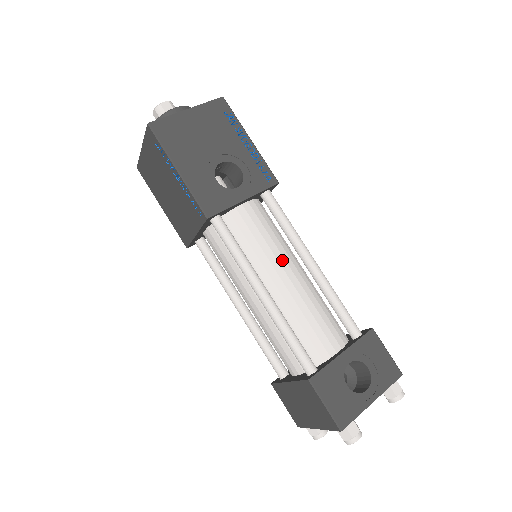
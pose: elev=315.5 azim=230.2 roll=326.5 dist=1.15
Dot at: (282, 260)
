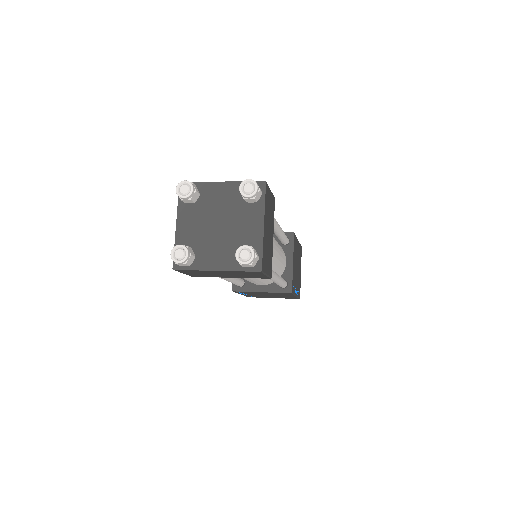
Dot at: occluded
